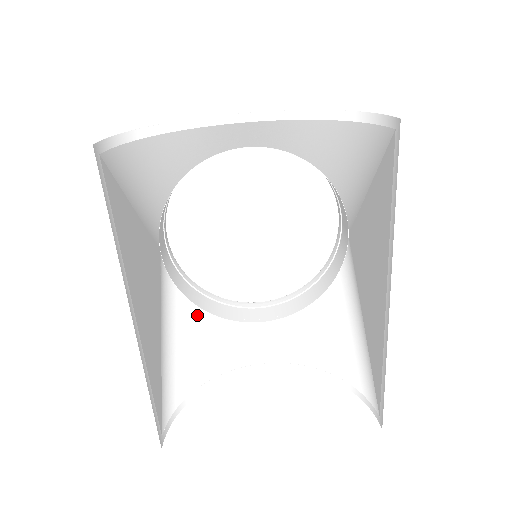
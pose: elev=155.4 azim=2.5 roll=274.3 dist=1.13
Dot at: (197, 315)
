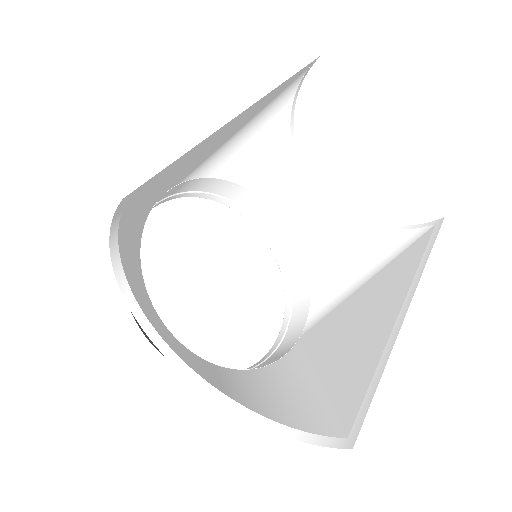
Dot at: (139, 258)
